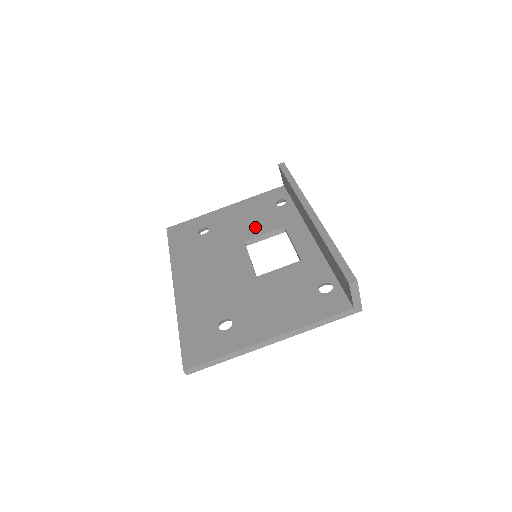
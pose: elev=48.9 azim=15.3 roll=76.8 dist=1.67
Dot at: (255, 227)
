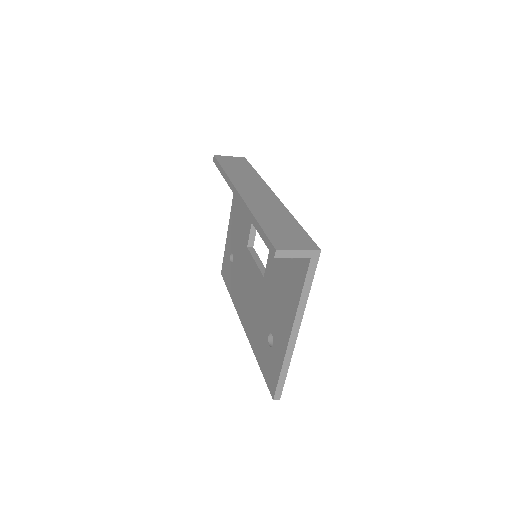
Dot at: (245, 226)
